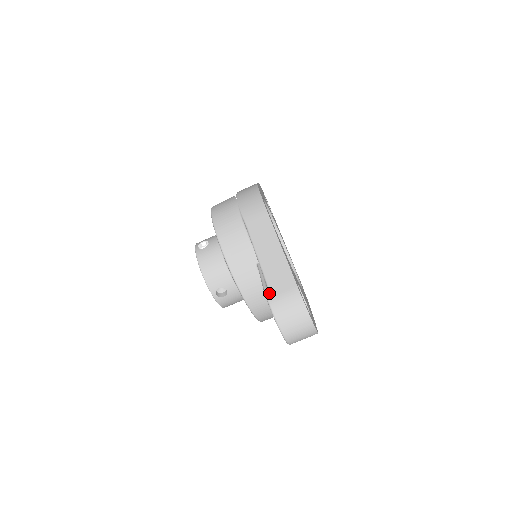
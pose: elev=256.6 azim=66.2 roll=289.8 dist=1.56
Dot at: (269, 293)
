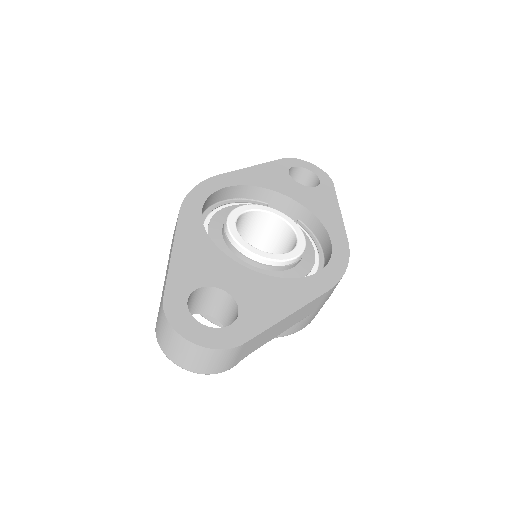
Dot at: (157, 317)
